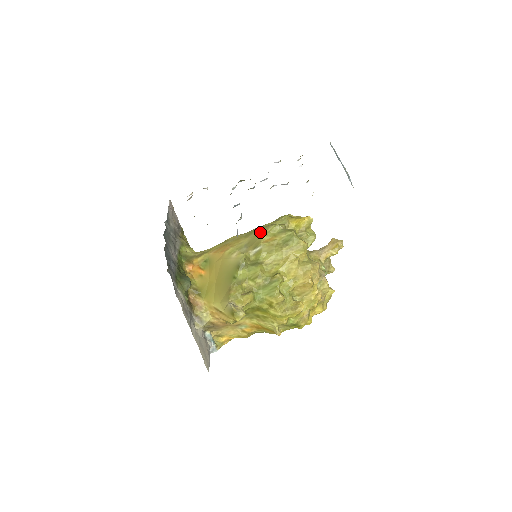
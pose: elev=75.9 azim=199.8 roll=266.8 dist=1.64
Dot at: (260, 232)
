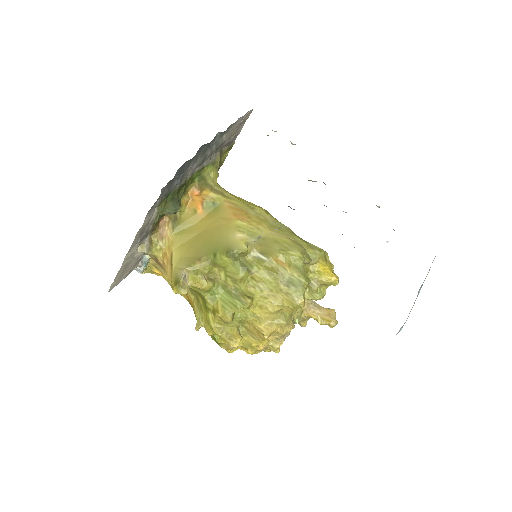
Dot at: (284, 243)
